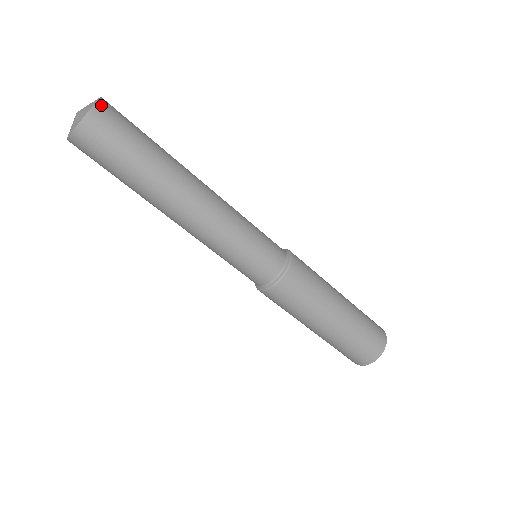
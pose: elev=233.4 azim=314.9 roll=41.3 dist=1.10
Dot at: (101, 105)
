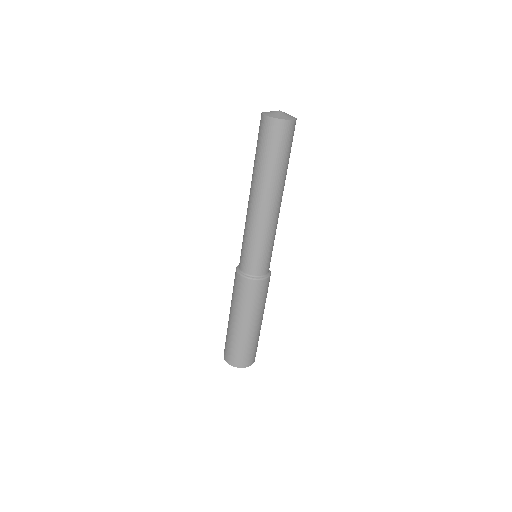
Dot at: (291, 123)
